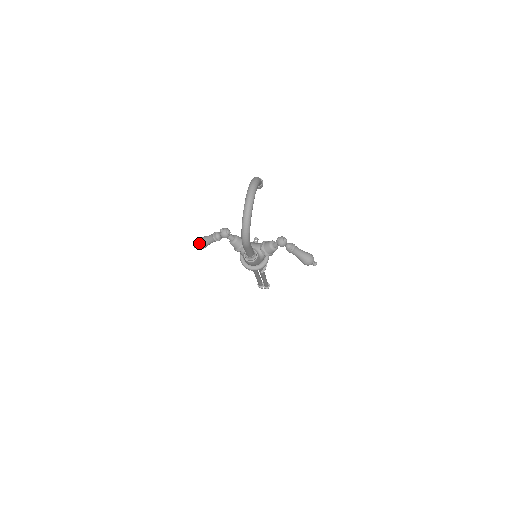
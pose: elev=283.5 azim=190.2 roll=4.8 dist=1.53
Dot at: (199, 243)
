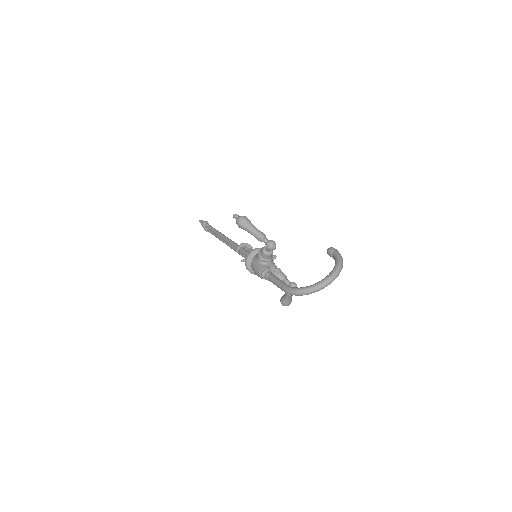
Dot at: (244, 224)
